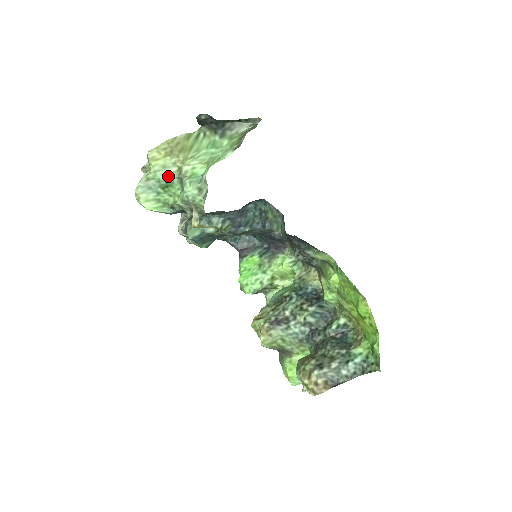
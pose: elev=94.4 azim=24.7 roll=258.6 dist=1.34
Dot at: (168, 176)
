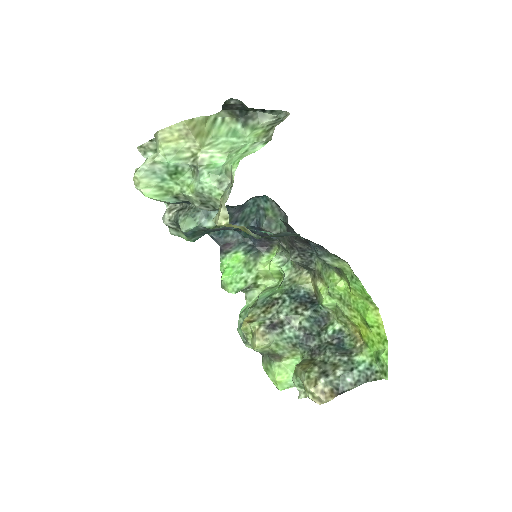
Dot at: (179, 162)
